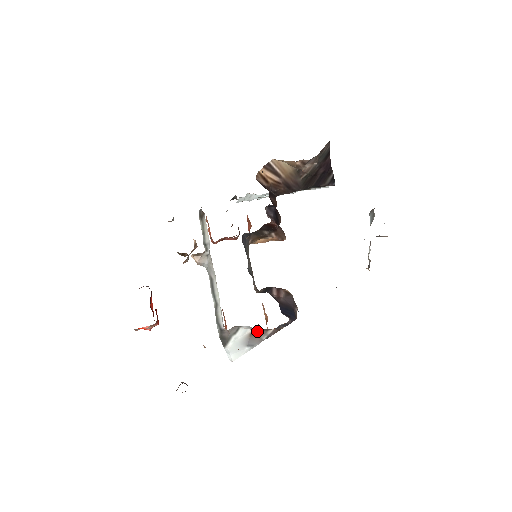
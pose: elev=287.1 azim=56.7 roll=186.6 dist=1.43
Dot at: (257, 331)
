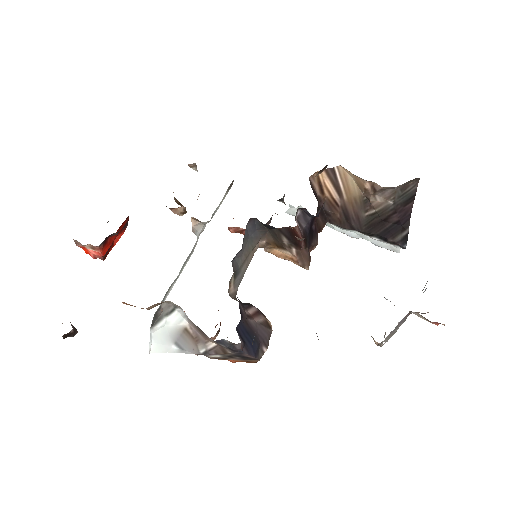
Dot at: (195, 331)
